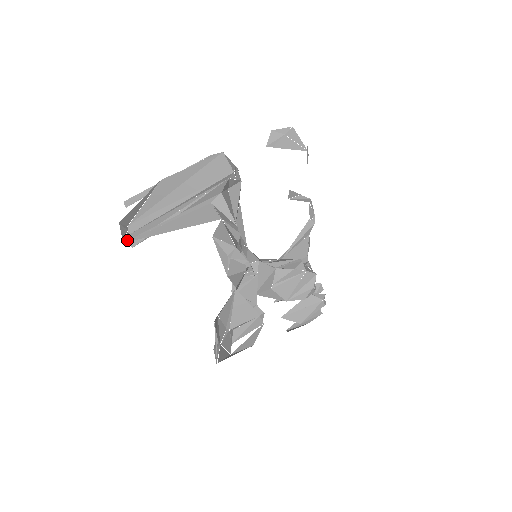
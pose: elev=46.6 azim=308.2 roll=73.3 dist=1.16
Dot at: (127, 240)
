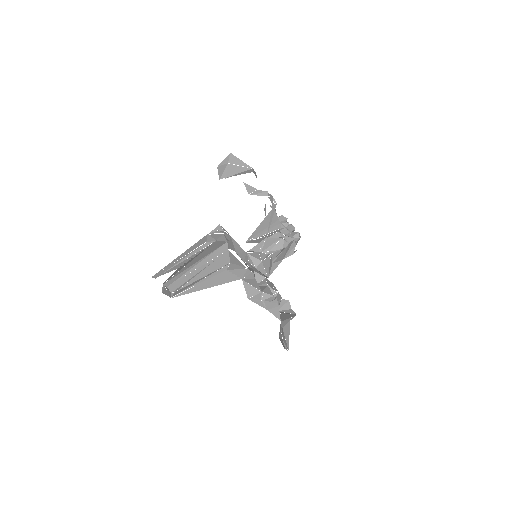
Dot at: (169, 292)
